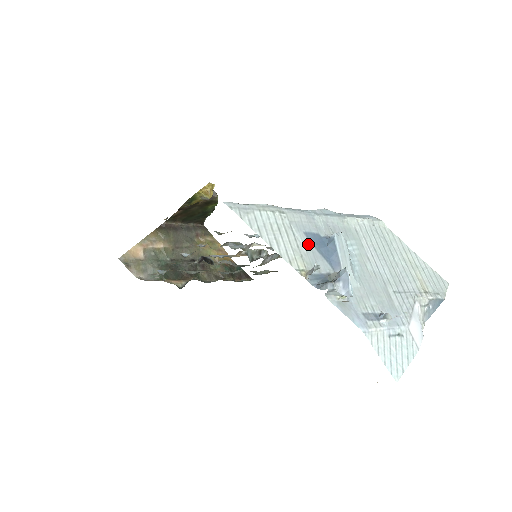
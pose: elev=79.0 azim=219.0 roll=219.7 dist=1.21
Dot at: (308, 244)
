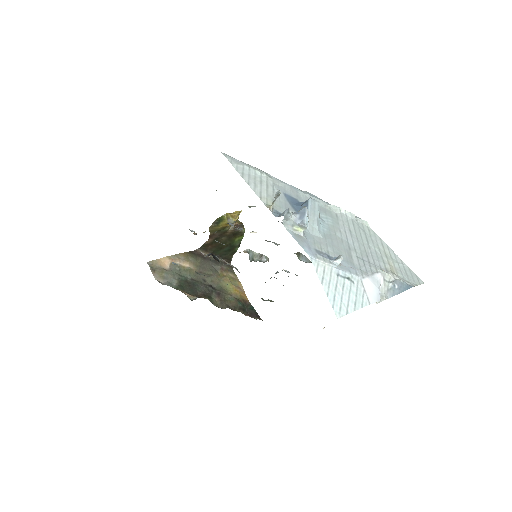
Dot at: (284, 199)
